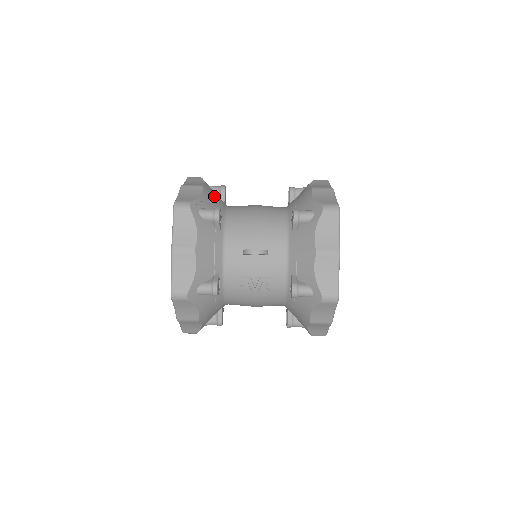
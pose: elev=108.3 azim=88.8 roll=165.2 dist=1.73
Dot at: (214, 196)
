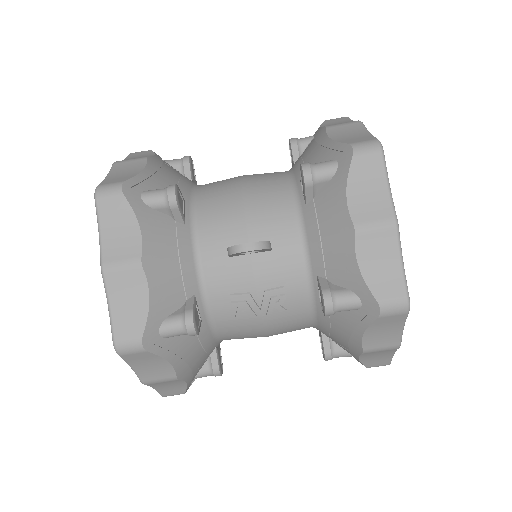
Dot at: (171, 172)
